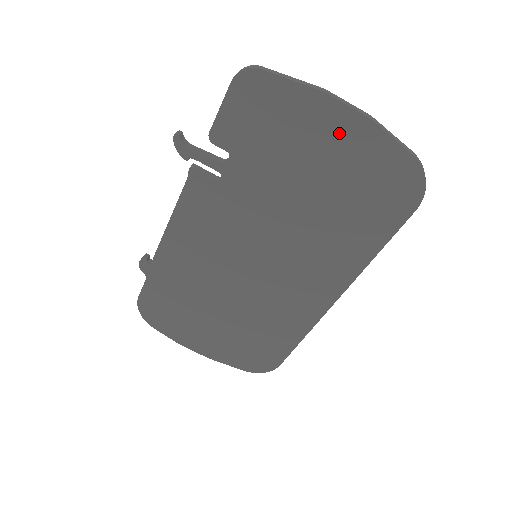
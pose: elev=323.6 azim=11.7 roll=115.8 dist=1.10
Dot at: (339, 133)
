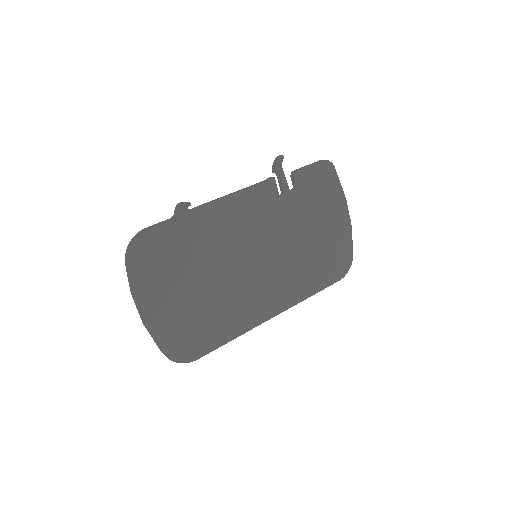
Dot at: (339, 220)
